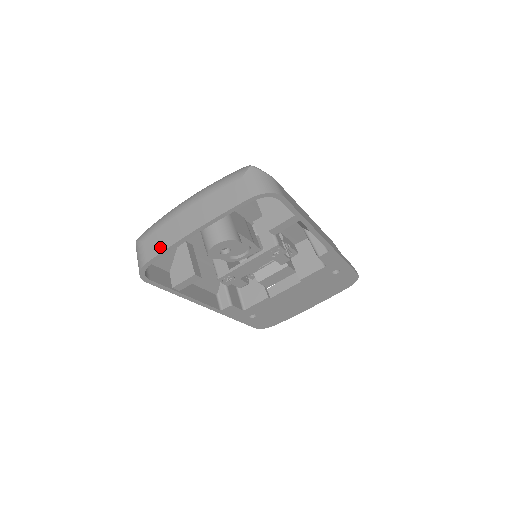
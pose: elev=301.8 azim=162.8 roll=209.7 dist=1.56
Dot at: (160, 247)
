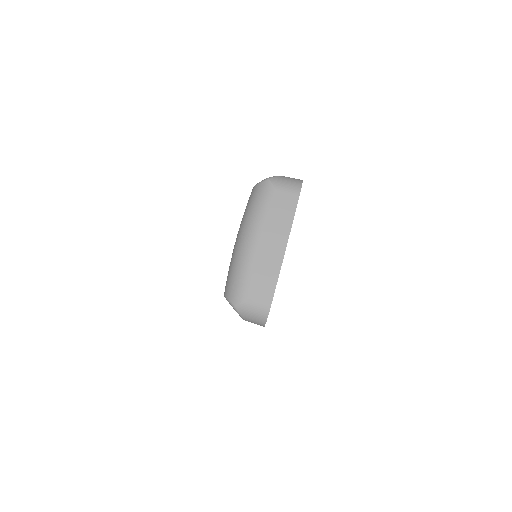
Dot at: (270, 285)
